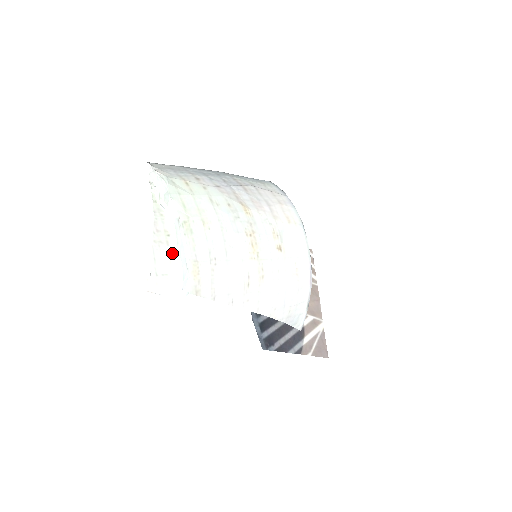
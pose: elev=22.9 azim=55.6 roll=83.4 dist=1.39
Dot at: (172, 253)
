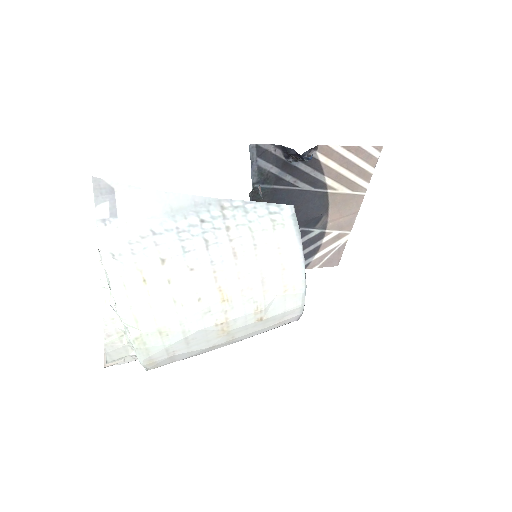
Dot at: (128, 346)
